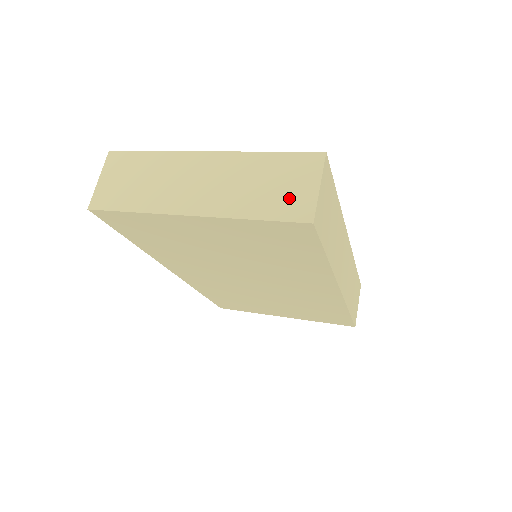
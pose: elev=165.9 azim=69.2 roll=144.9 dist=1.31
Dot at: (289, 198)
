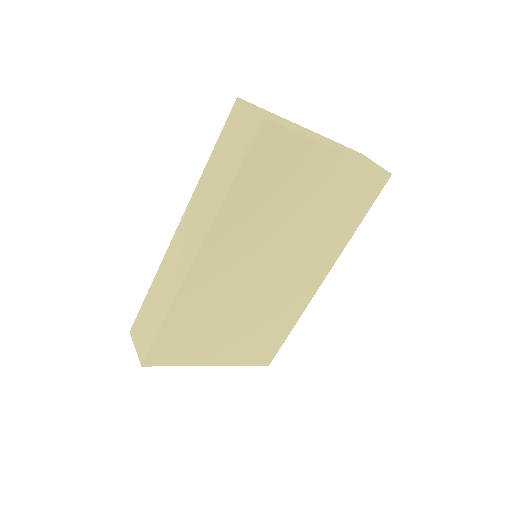
Dot at: (371, 162)
